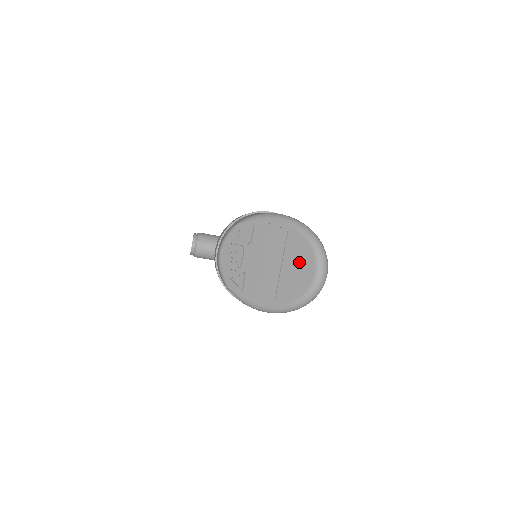
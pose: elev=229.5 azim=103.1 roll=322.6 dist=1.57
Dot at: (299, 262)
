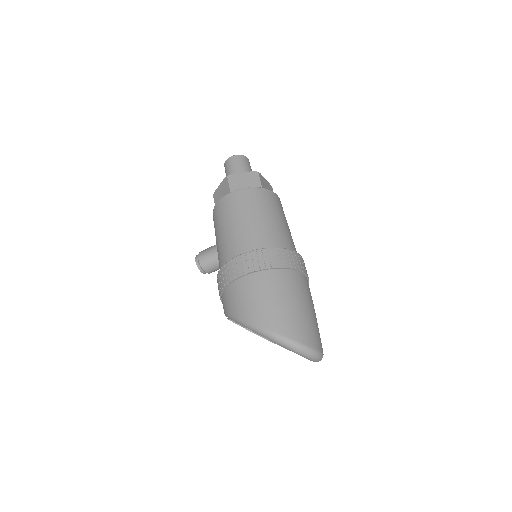
Dot at: occluded
